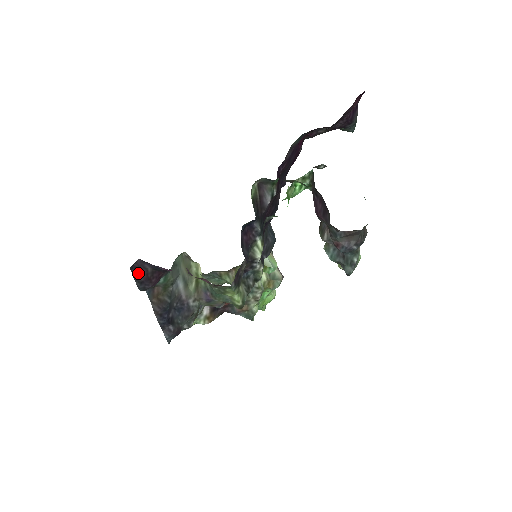
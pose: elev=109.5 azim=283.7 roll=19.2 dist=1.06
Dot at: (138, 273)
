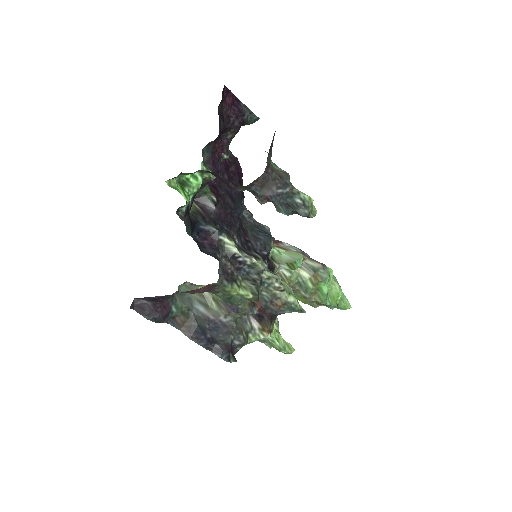
Dot at: (141, 309)
